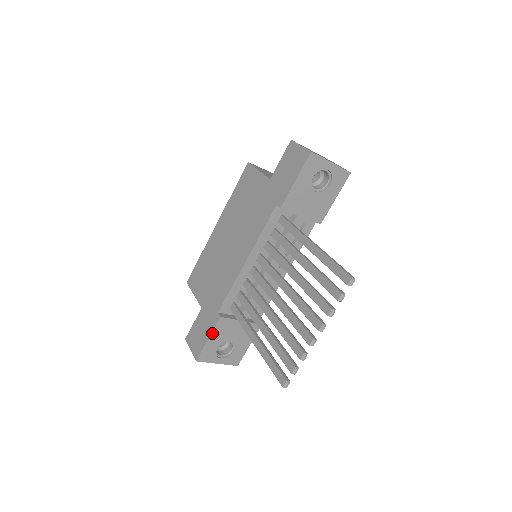
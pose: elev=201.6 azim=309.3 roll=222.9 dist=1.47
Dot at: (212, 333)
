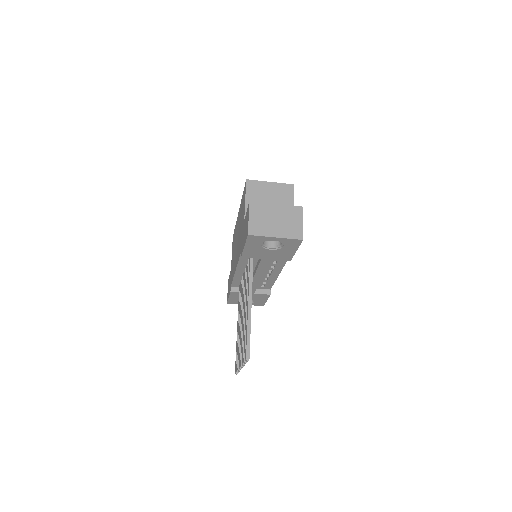
Dot at: (230, 296)
